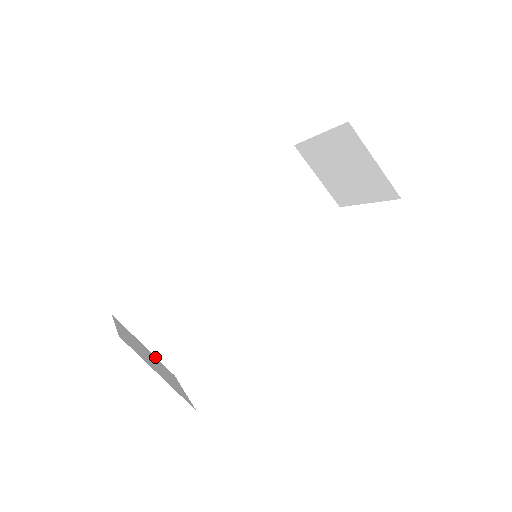
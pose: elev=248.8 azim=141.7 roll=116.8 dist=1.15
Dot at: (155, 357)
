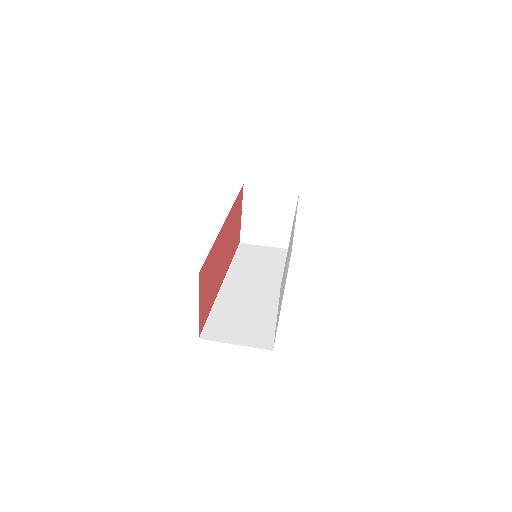
Dot at: (248, 344)
